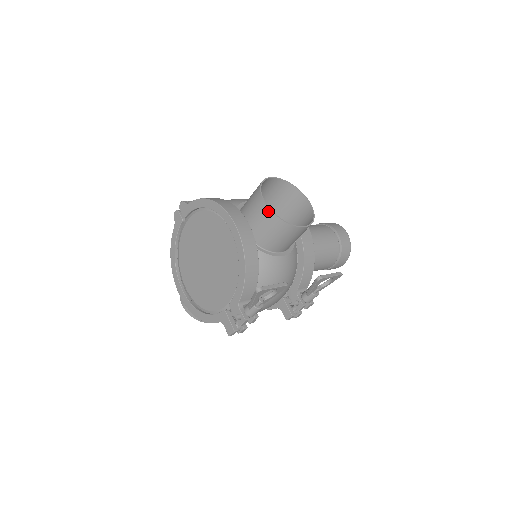
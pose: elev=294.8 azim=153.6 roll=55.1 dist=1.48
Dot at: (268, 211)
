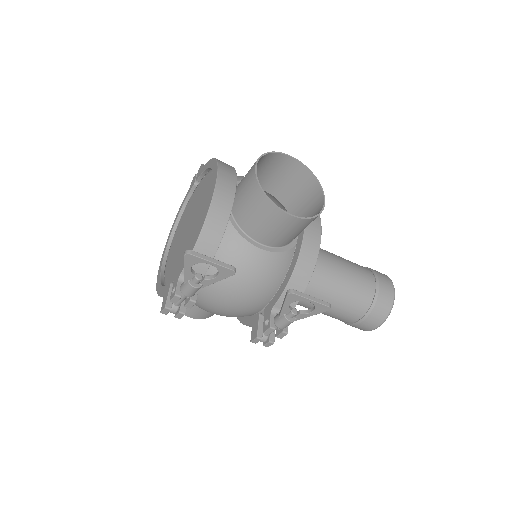
Dot at: (254, 178)
